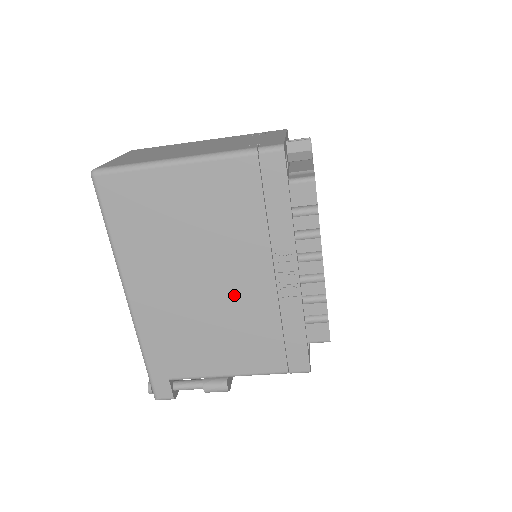
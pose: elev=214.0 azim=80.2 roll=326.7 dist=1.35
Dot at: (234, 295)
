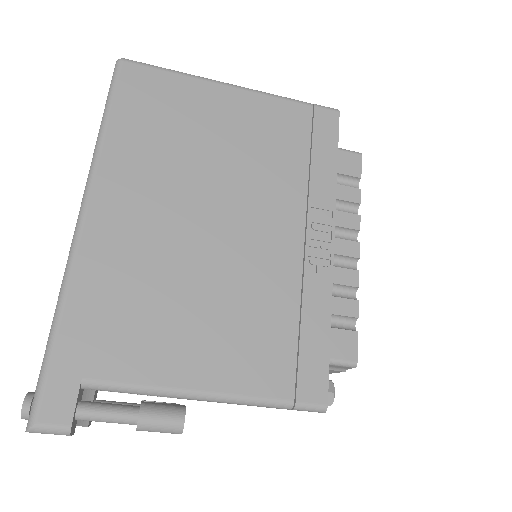
Dot at: (245, 252)
